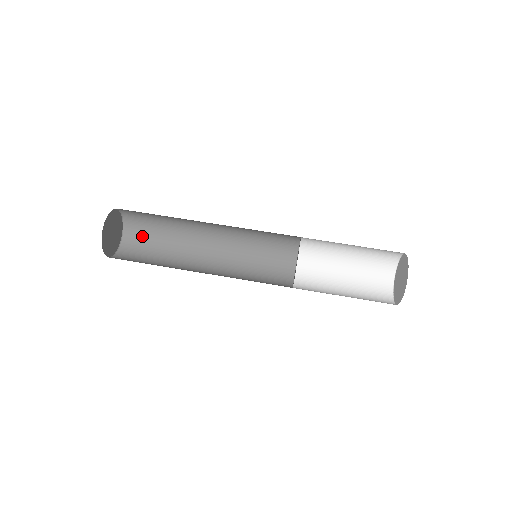
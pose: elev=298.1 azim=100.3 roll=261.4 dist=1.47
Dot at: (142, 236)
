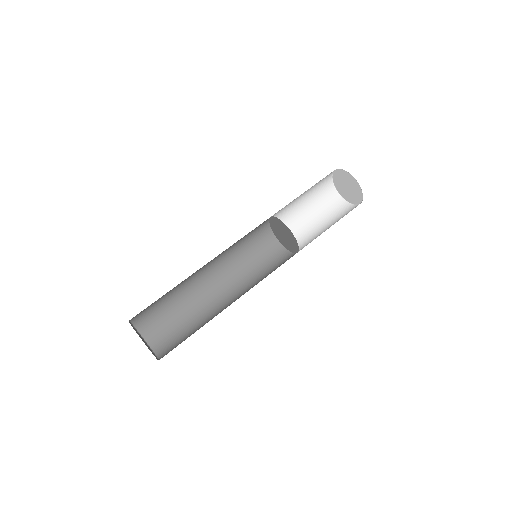
Dot at: (156, 320)
